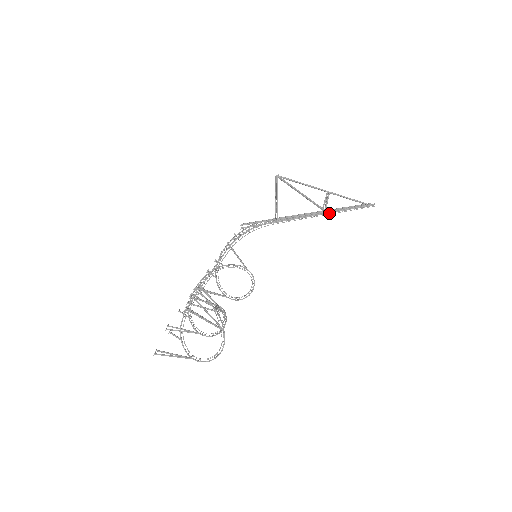
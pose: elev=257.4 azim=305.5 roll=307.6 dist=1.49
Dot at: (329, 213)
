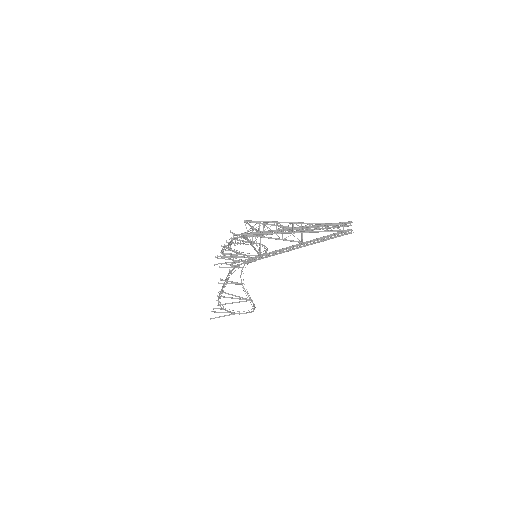
Dot at: (307, 242)
